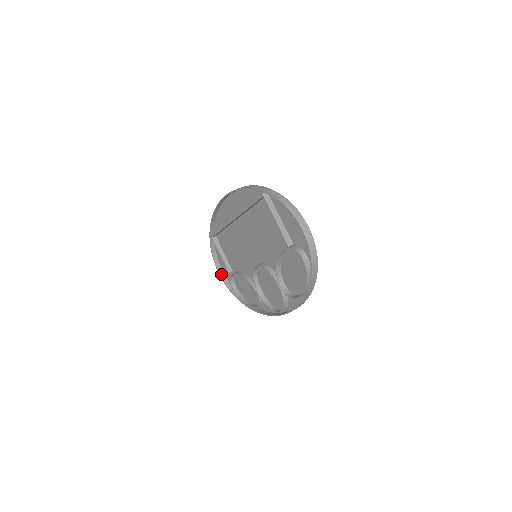
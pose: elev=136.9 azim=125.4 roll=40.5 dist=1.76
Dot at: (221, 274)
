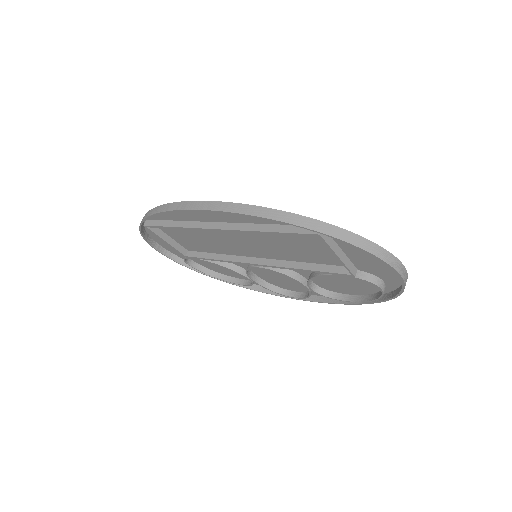
Dot at: (160, 250)
